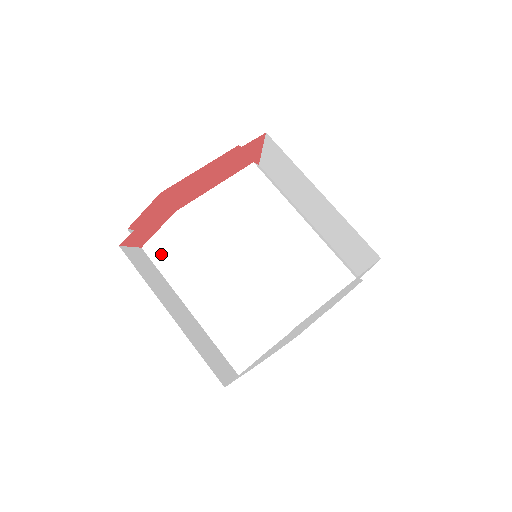
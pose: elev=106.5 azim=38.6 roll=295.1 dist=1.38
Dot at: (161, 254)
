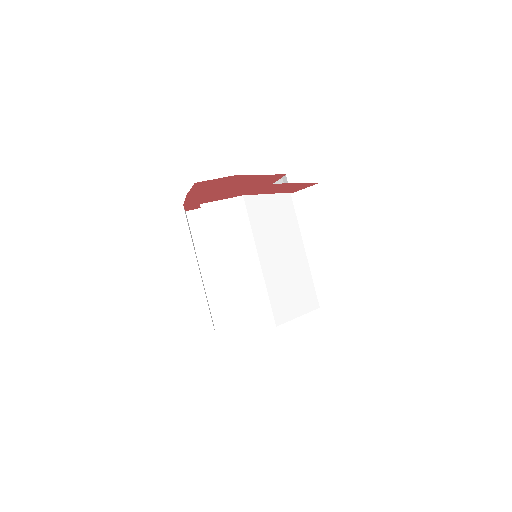
Dot at: (215, 219)
